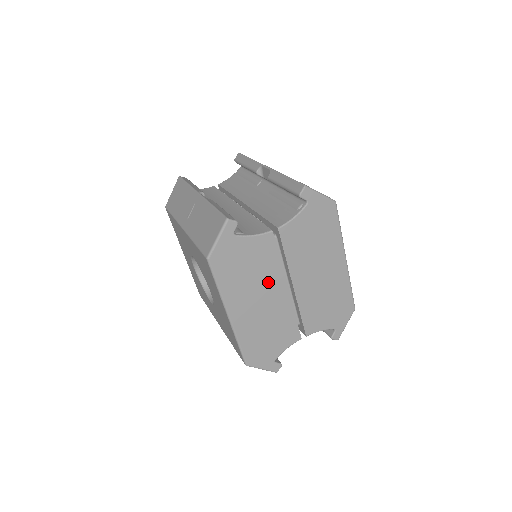
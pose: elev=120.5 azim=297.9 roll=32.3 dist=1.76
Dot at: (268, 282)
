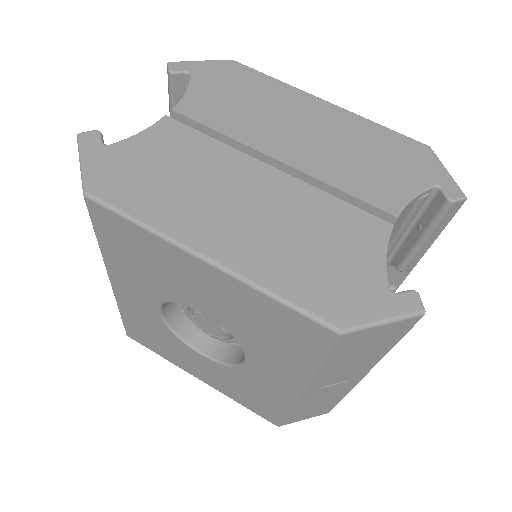
Dot at: (226, 175)
